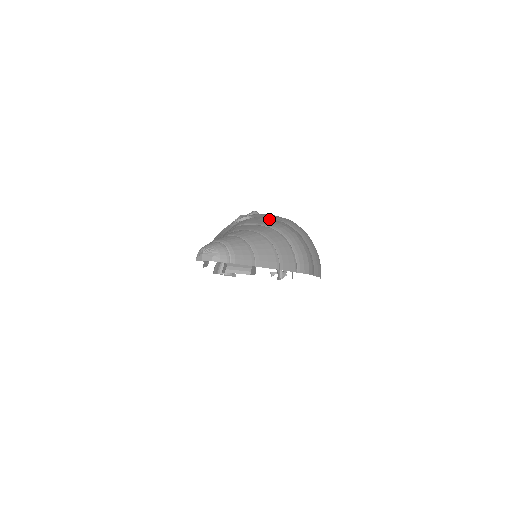
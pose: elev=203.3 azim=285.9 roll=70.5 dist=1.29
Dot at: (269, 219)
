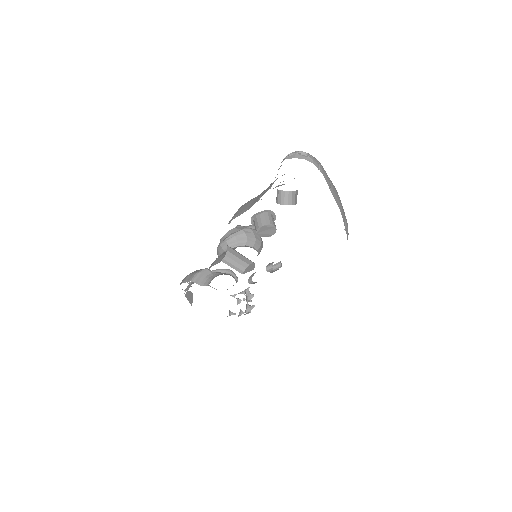
Dot at: occluded
